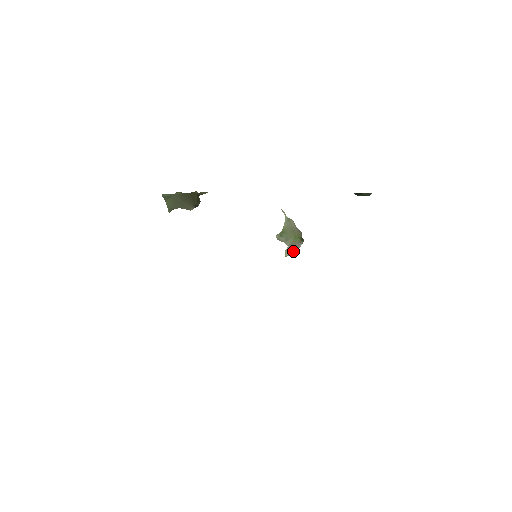
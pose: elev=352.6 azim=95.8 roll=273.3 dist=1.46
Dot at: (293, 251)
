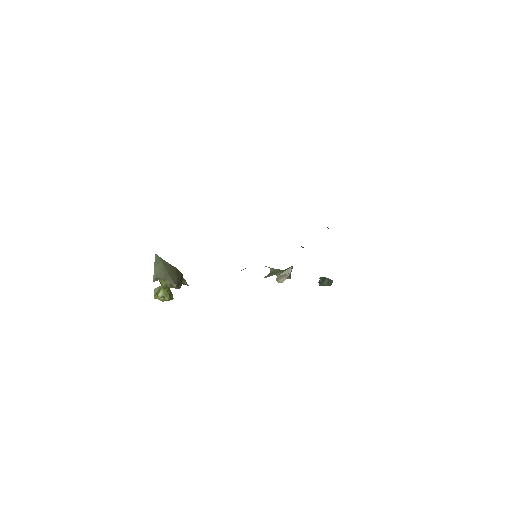
Dot at: (284, 277)
